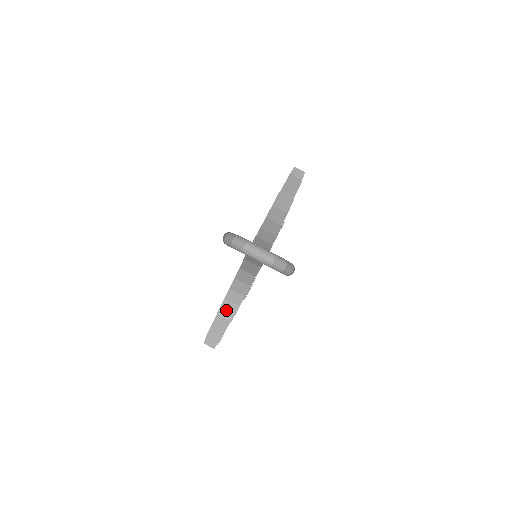
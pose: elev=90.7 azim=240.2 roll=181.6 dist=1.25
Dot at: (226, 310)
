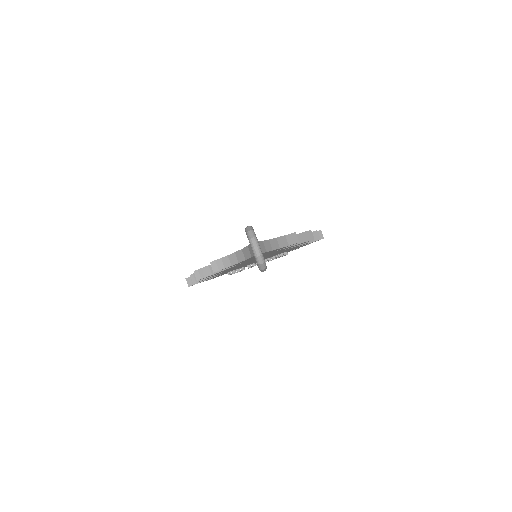
Dot at: (216, 264)
